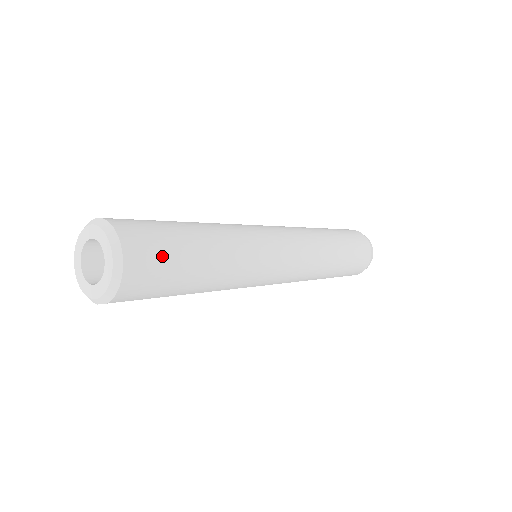
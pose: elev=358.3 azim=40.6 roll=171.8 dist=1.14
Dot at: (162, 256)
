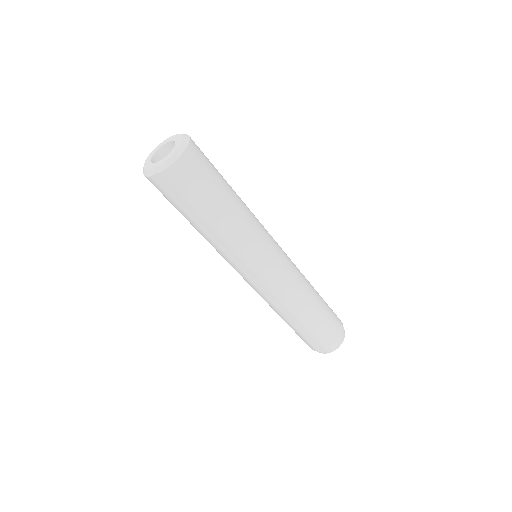
Dot at: (207, 169)
